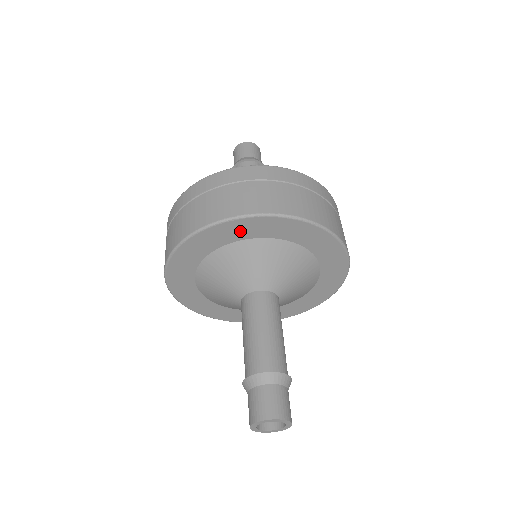
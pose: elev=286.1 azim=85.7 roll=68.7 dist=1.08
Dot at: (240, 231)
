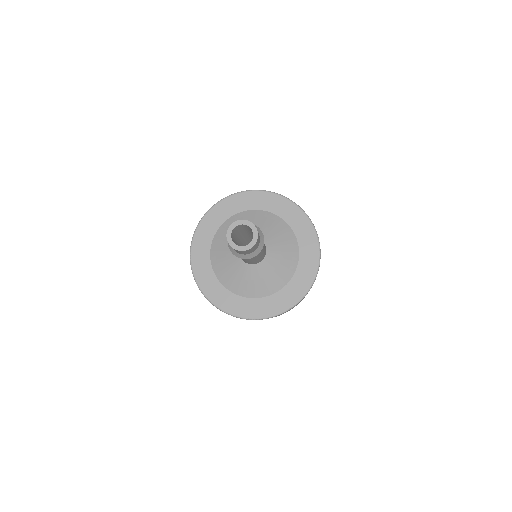
Dot at: (264, 202)
